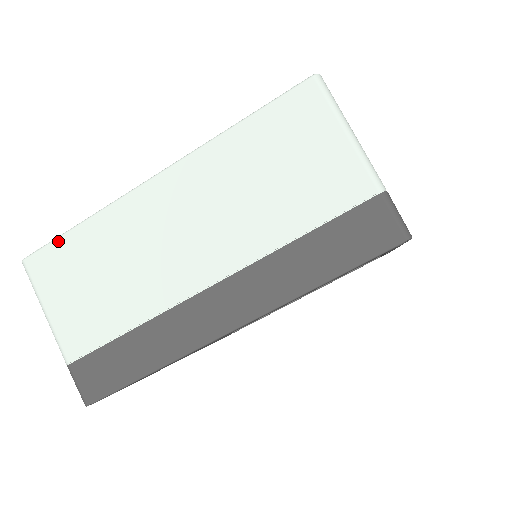
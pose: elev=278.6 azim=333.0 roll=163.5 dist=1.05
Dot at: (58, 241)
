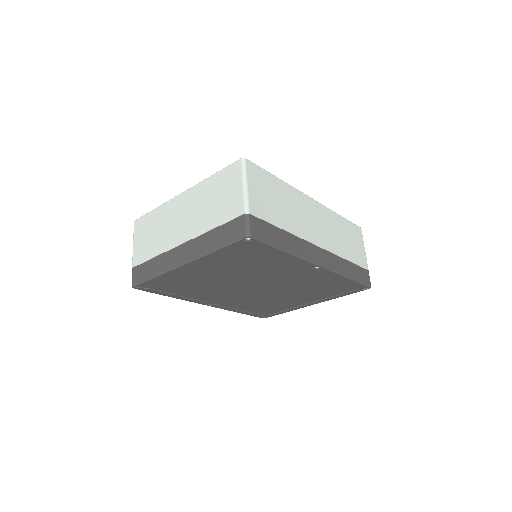
Dot at: (146, 215)
